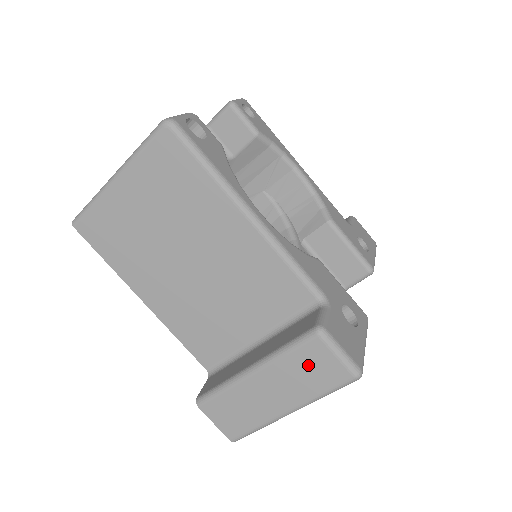
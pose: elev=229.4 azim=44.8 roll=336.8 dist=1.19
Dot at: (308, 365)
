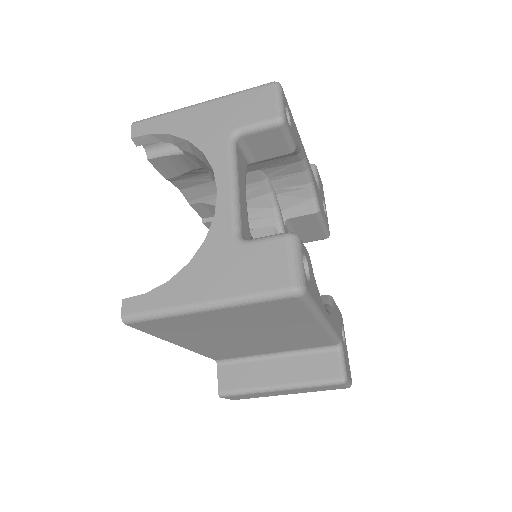
Dot at: (323, 388)
